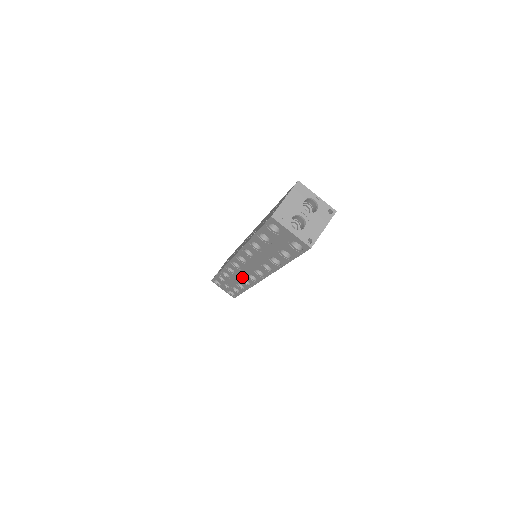
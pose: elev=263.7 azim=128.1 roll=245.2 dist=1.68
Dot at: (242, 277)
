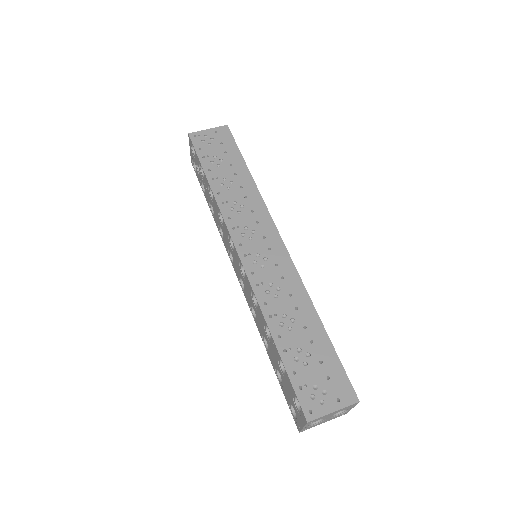
Dot at: (223, 232)
